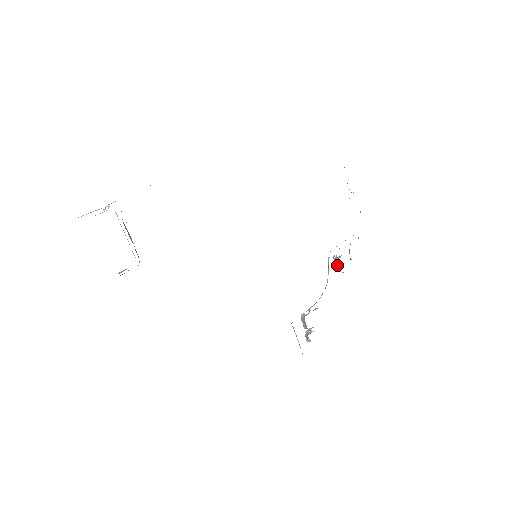
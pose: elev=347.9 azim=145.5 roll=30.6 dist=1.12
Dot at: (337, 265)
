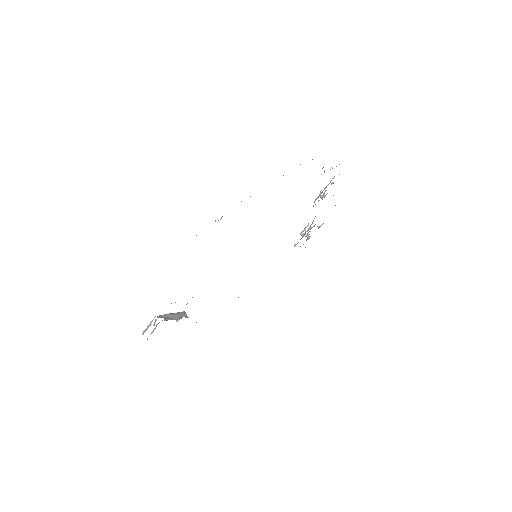
Dot at: (322, 199)
